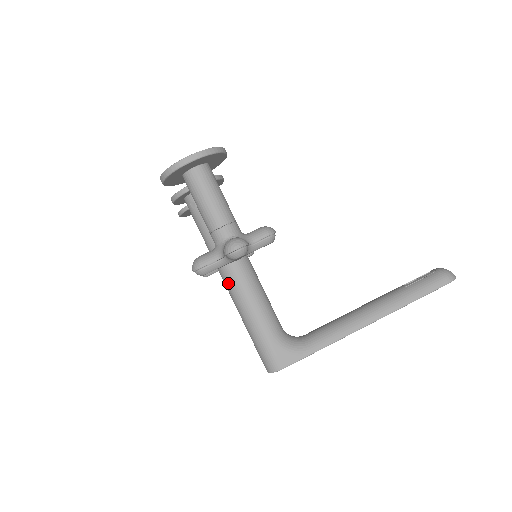
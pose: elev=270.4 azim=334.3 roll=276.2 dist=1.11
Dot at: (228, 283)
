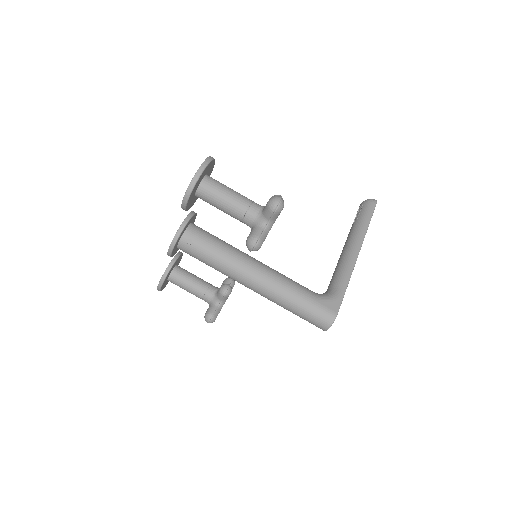
Dot at: (255, 282)
